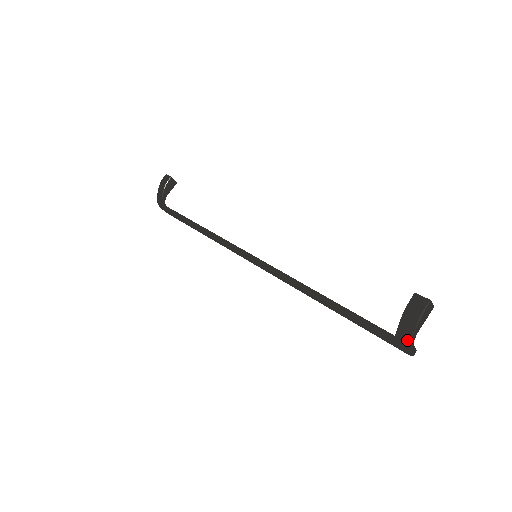
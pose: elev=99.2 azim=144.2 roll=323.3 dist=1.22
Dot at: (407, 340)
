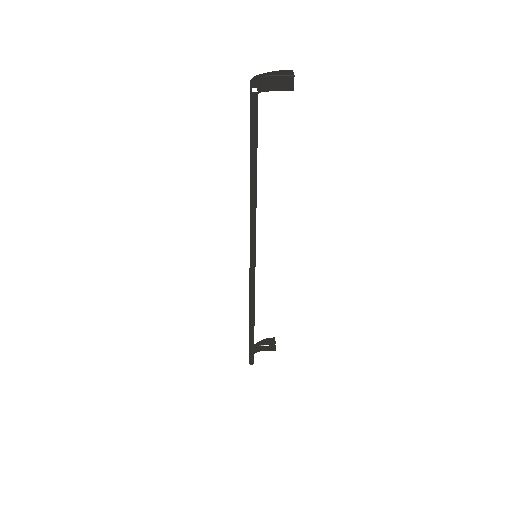
Dot at: occluded
